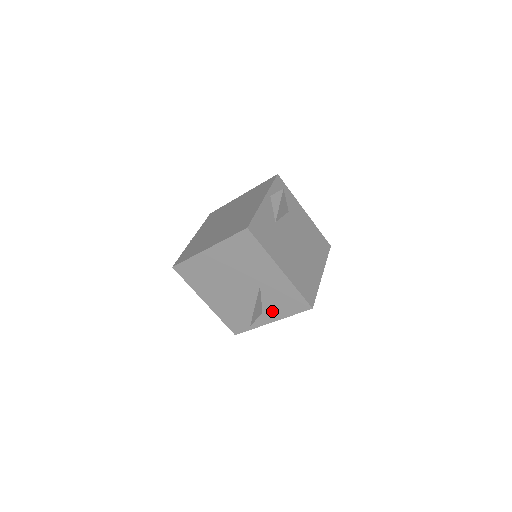
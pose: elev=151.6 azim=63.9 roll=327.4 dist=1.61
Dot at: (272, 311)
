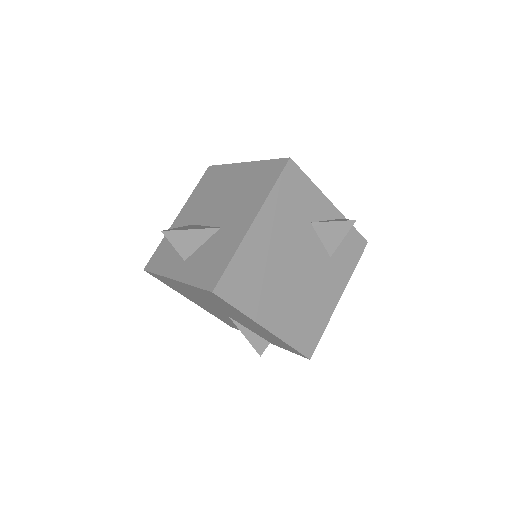
Dot at: (190, 266)
